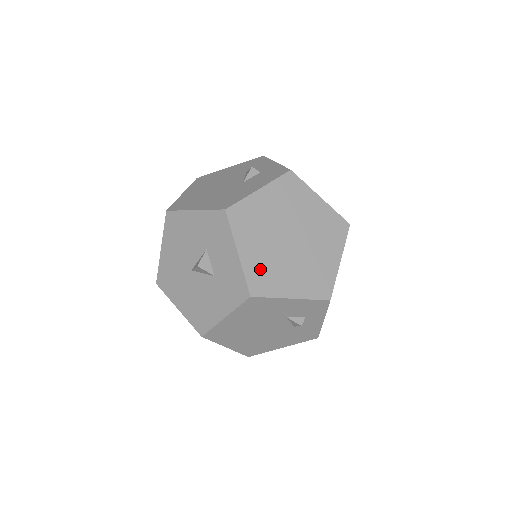
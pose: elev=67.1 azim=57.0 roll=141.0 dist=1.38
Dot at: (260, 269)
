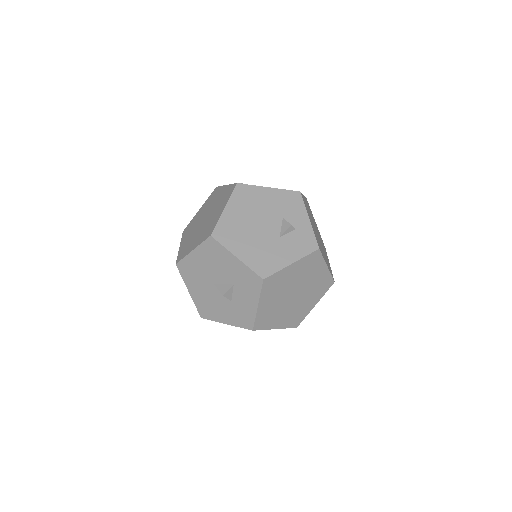
Dot at: (266, 314)
